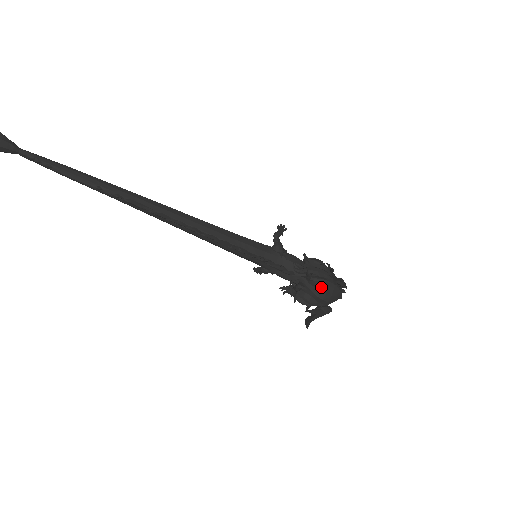
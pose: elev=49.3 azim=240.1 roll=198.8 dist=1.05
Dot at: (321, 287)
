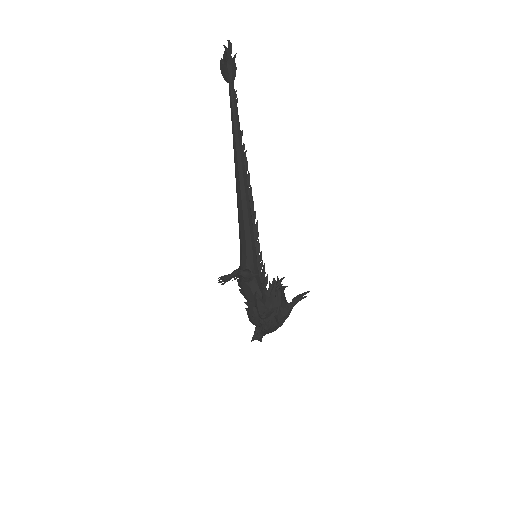
Dot at: occluded
